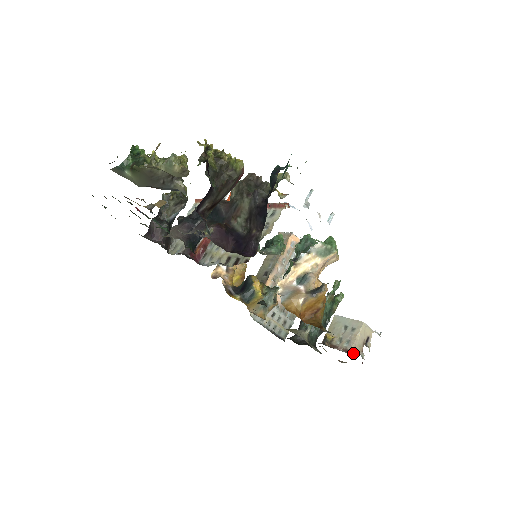
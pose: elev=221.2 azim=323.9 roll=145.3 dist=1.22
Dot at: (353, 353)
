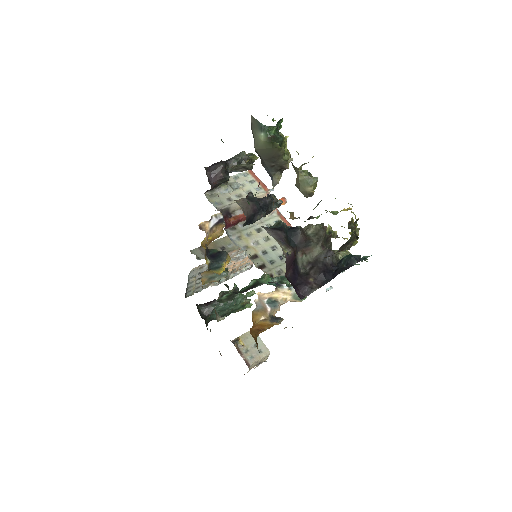
Dot at: (249, 367)
